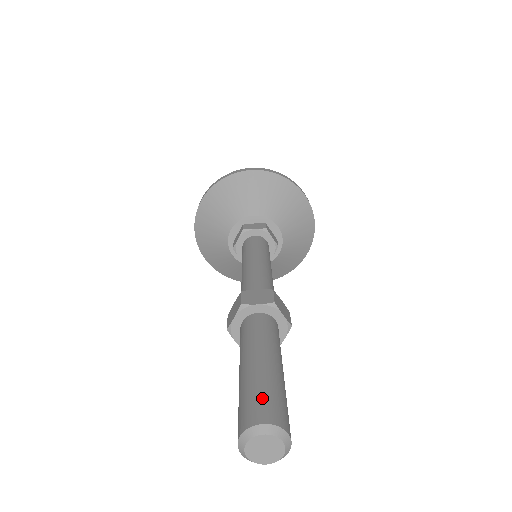
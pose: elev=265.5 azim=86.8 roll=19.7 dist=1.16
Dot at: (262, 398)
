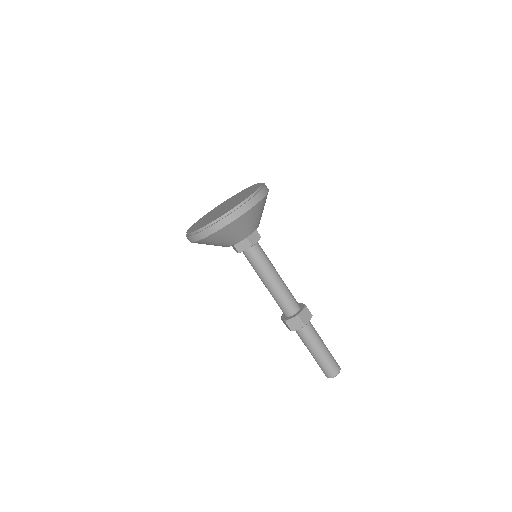
Dot at: (327, 369)
